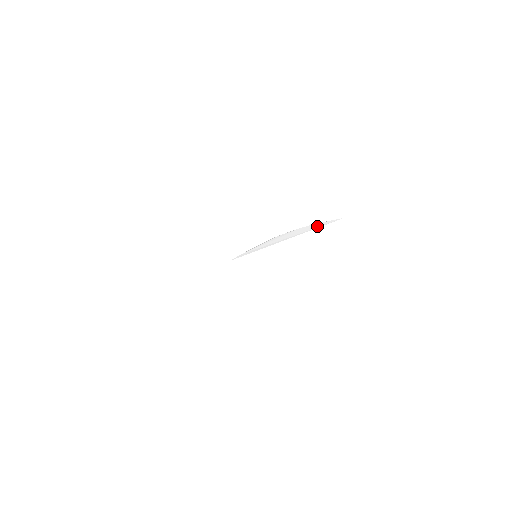
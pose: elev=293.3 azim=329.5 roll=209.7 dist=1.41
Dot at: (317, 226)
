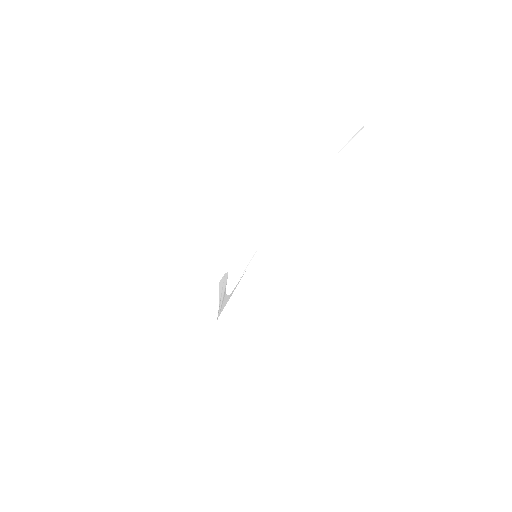
Dot at: (316, 183)
